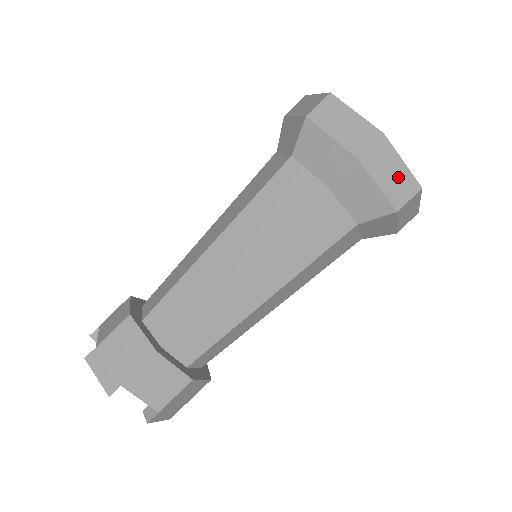
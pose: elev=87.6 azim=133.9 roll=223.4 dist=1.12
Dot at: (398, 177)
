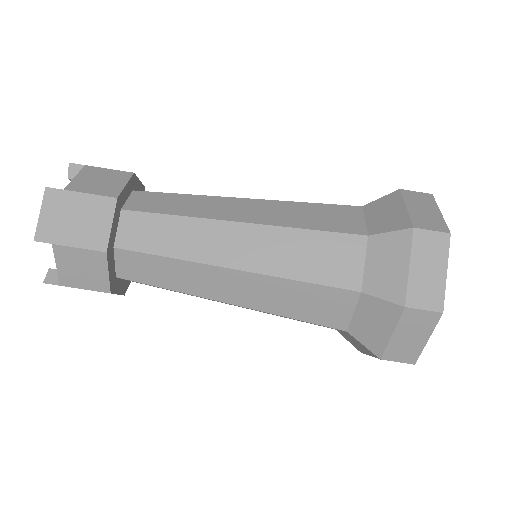
Dot at: (411, 344)
